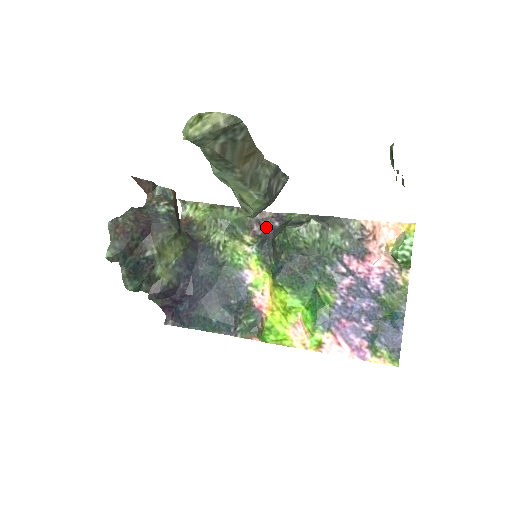
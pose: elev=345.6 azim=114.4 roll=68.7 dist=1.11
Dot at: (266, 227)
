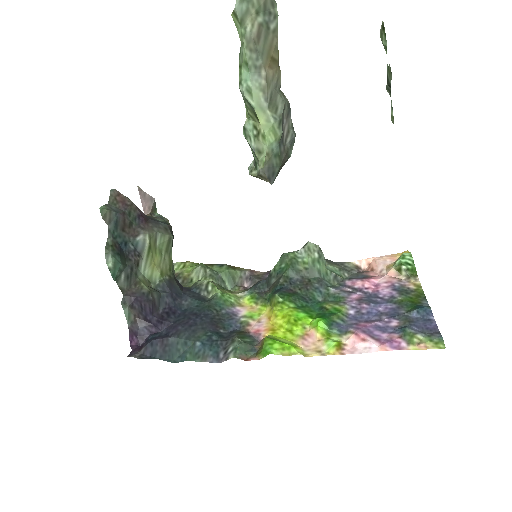
Dot at: (258, 279)
